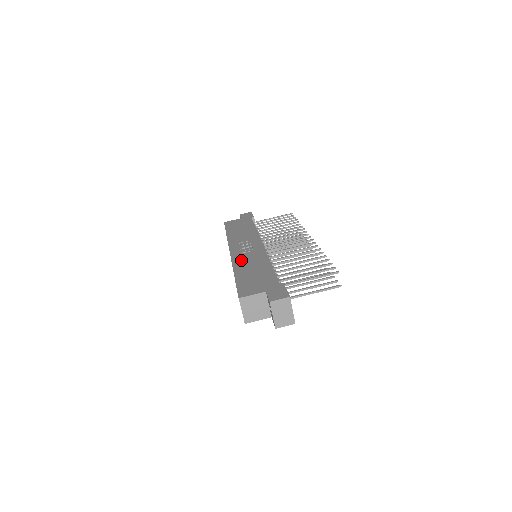
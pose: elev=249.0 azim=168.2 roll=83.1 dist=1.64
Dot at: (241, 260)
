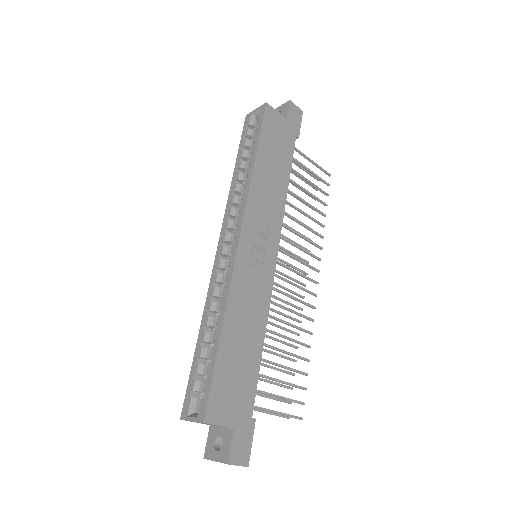
Dot at: (242, 291)
